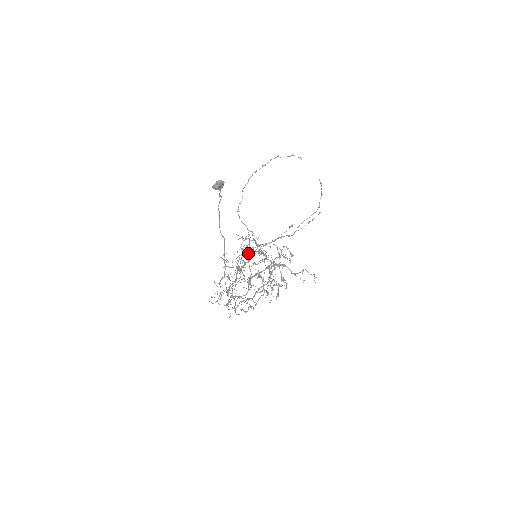
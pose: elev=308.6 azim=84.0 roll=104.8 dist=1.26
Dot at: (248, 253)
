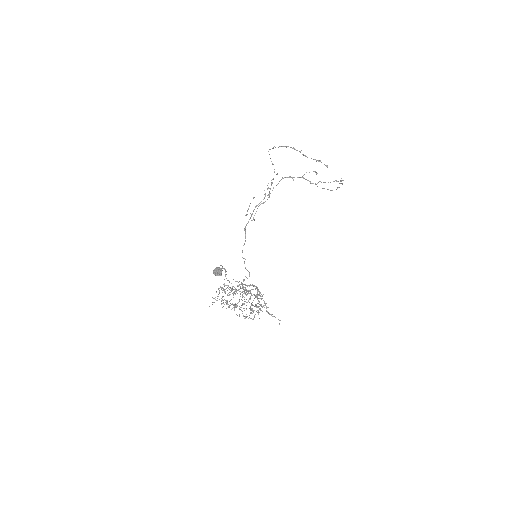
Dot at: (240, 288)
